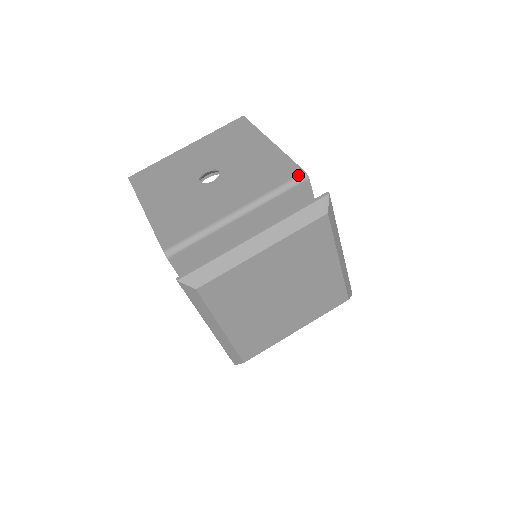
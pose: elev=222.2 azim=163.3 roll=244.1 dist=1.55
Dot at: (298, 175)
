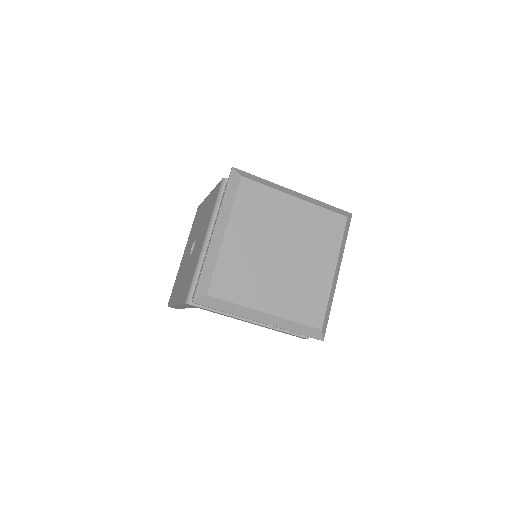
Dot at: (220, 184)
